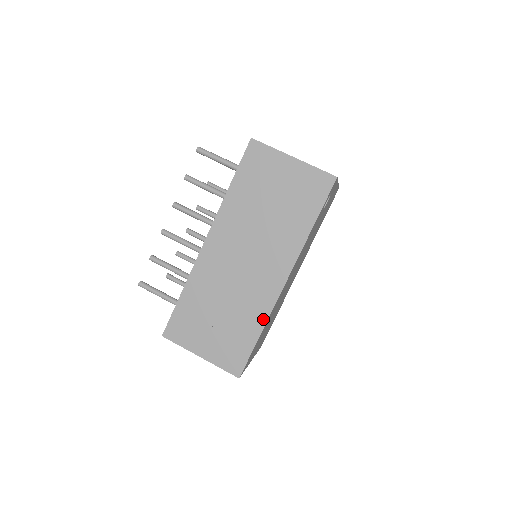
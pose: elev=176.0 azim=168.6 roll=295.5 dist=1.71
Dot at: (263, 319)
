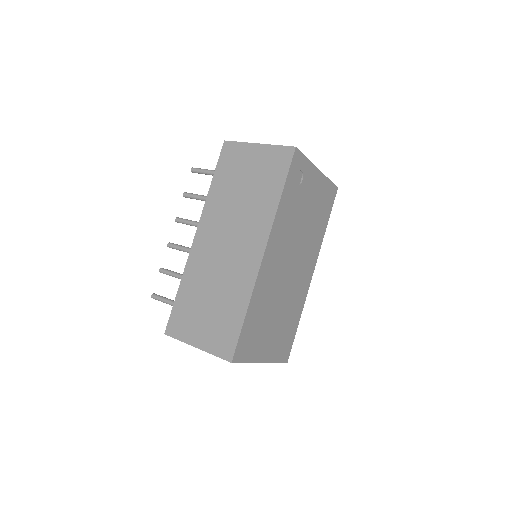
Dot at: (247, 295)
